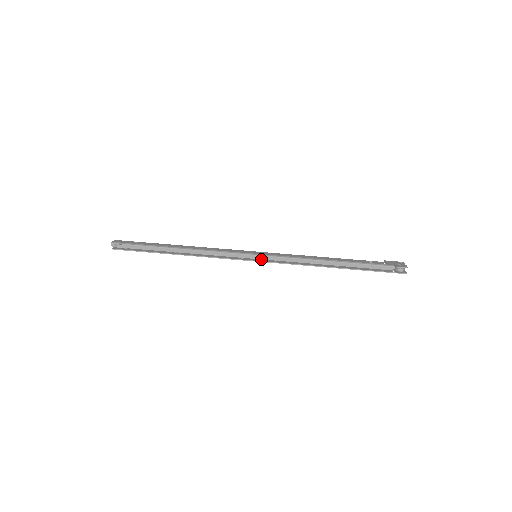
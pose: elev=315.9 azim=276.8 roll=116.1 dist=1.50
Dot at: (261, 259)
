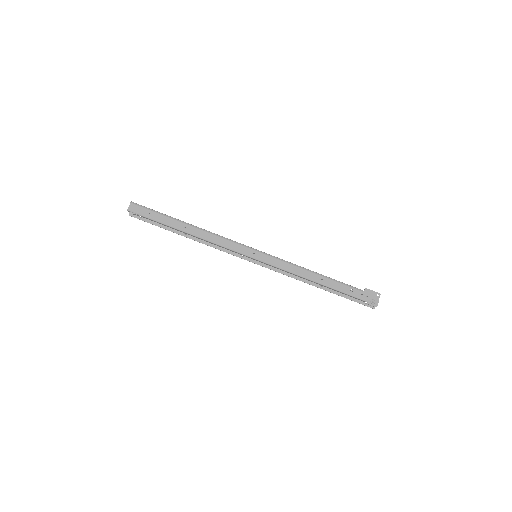
Dot at: (260, 260)
